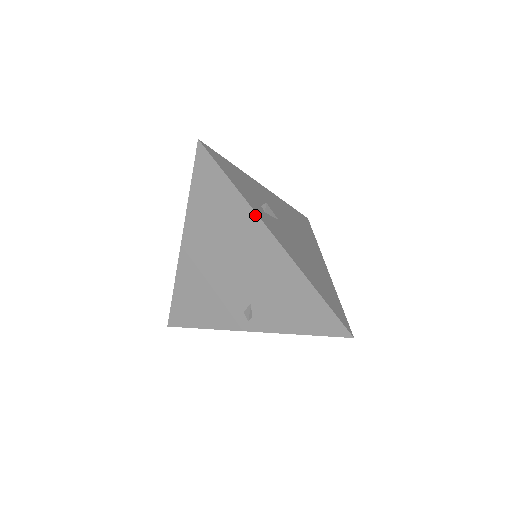
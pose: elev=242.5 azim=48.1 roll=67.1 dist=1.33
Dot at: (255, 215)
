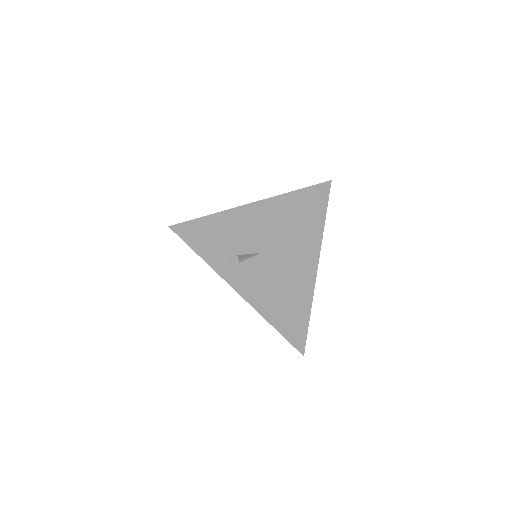
Dot at: (224, 279)
